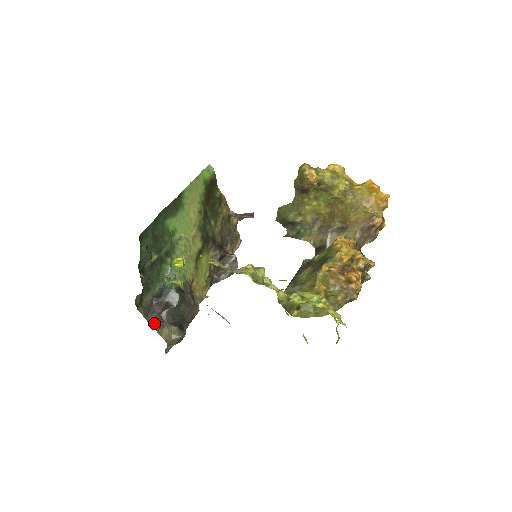
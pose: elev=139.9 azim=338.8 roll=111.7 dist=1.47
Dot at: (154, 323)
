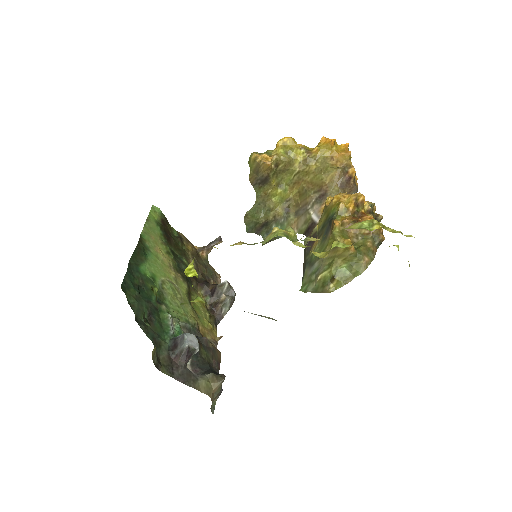
Dot at: (185, 379)
